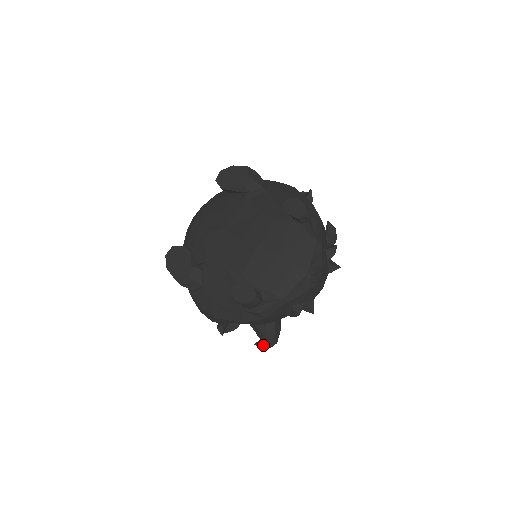
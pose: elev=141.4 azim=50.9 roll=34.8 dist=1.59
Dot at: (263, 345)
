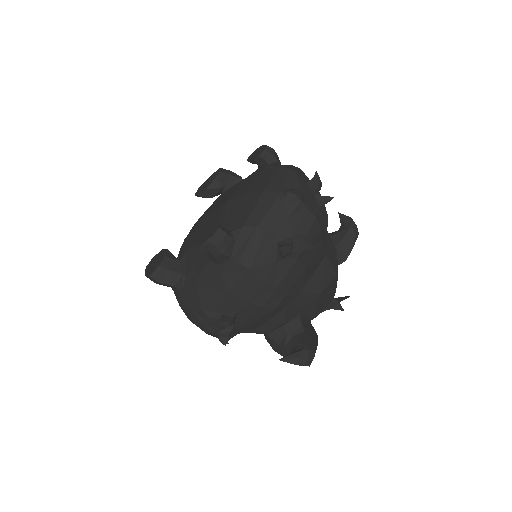
Dot at: (291, 358)
